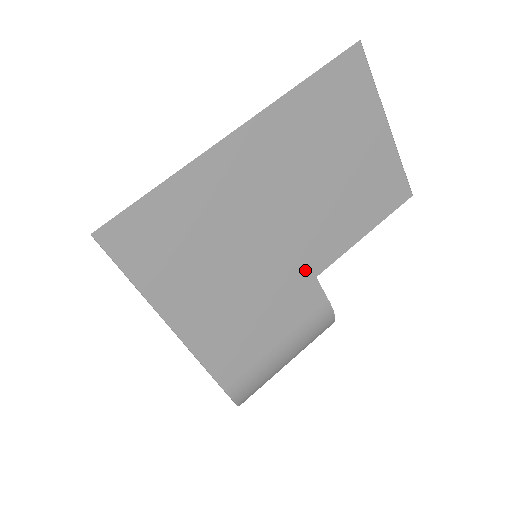
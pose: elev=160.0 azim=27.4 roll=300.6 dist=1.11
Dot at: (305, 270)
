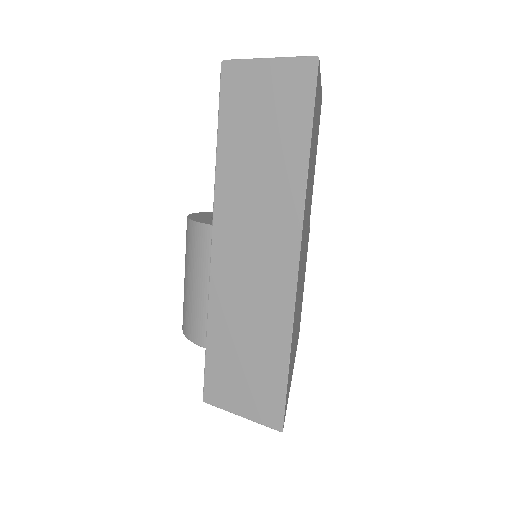
Dot at: (307, 238)
